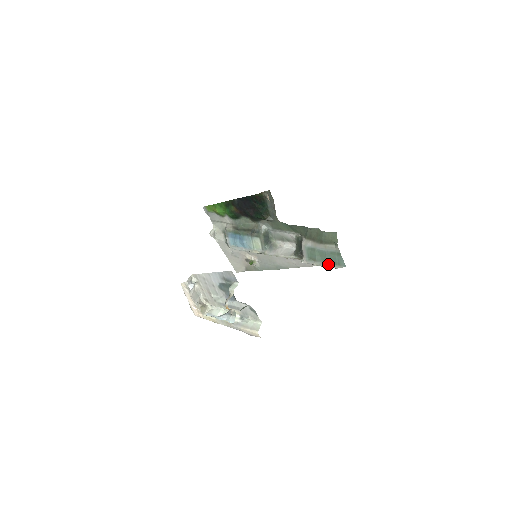
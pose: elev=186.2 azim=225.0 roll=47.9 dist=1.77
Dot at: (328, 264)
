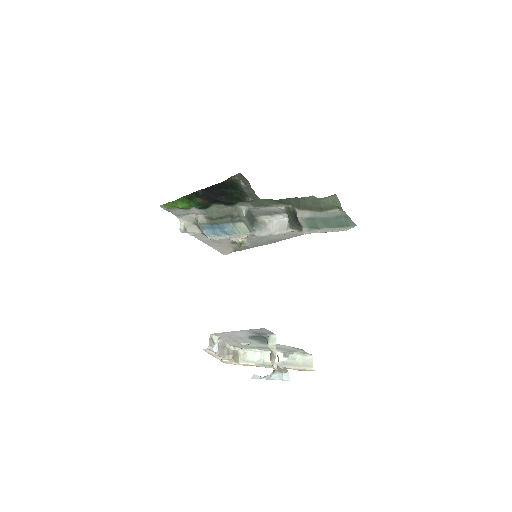
Dot at: (335, 228)
